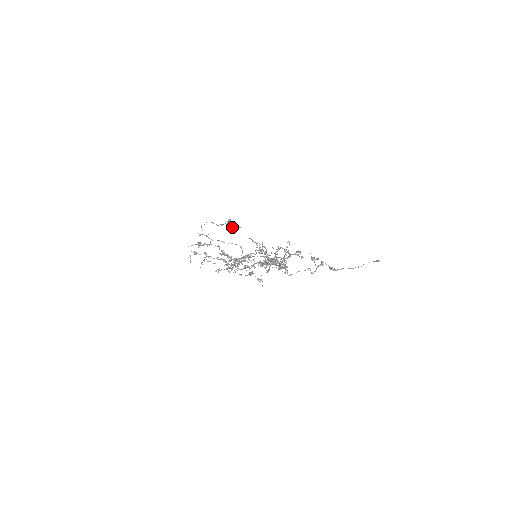
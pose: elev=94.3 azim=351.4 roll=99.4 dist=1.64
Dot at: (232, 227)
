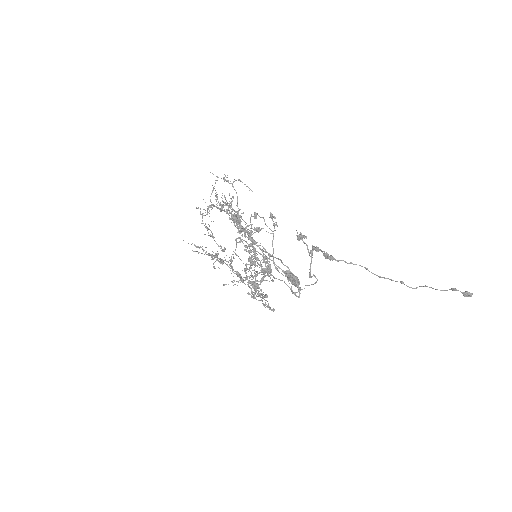
Dot at: (296, 286)
